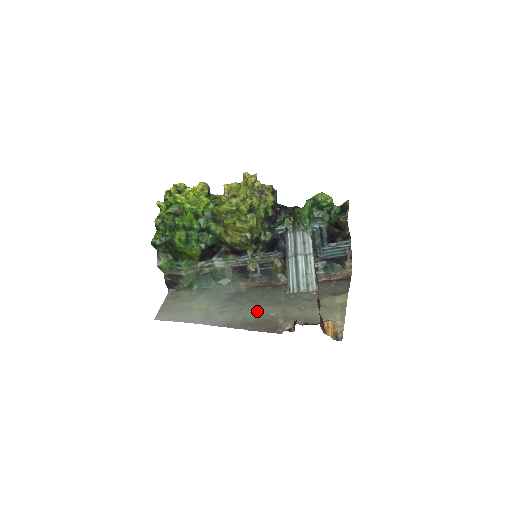
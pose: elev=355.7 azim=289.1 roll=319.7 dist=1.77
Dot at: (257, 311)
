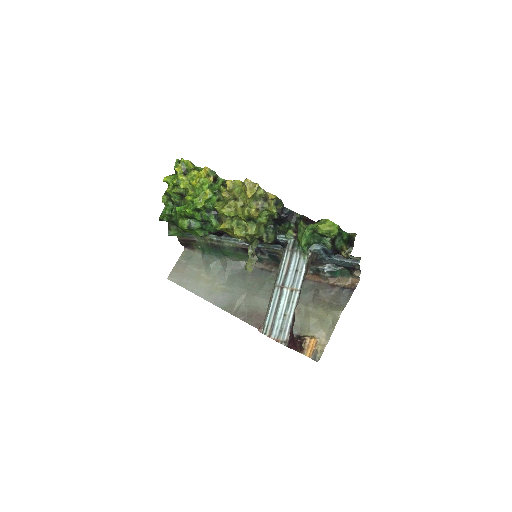
Dot at: (254, 301)
